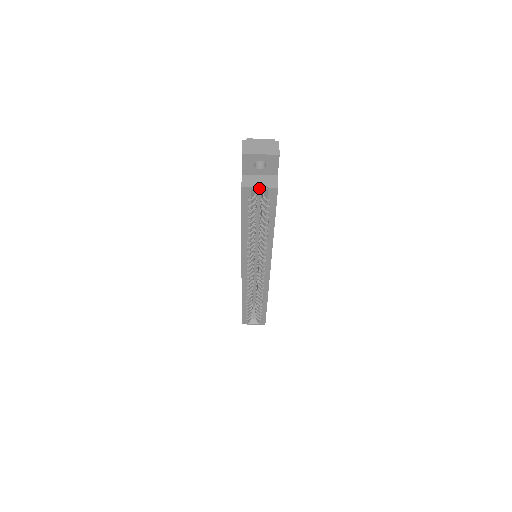
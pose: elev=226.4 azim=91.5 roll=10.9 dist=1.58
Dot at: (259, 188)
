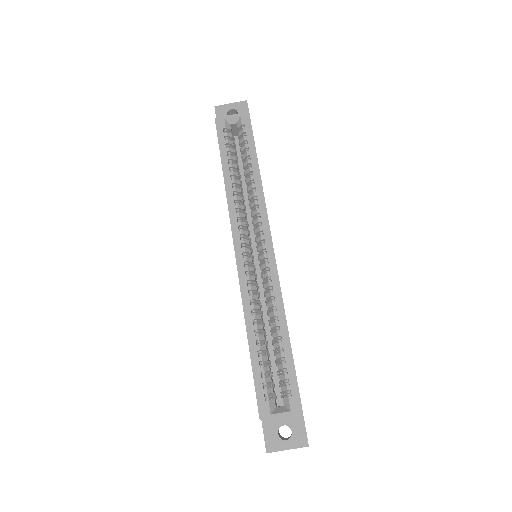
Dot at: (231, 116)
